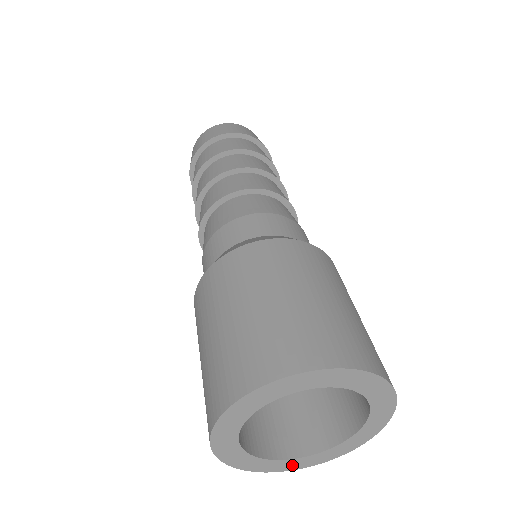
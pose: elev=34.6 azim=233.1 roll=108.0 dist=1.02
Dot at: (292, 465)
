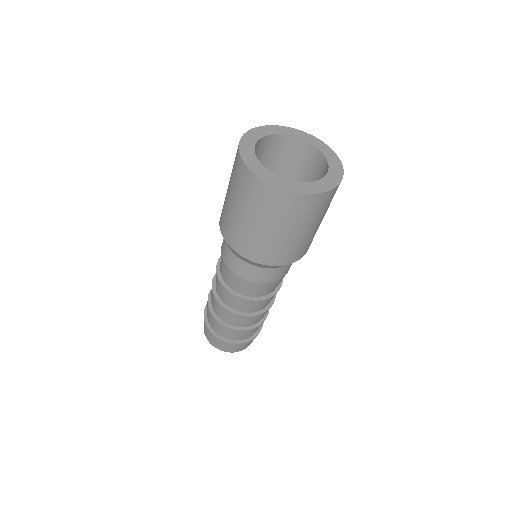
Dot at: (315, 188)
